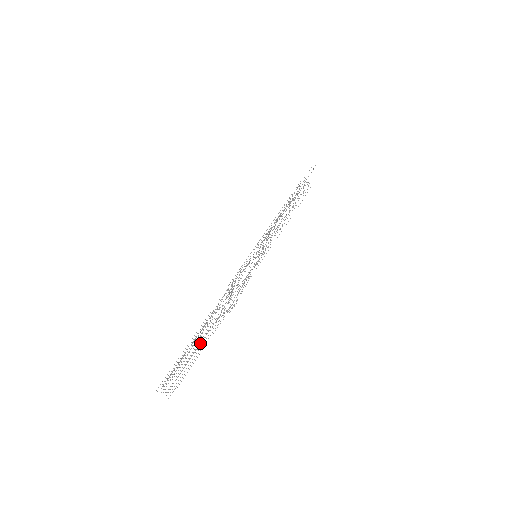
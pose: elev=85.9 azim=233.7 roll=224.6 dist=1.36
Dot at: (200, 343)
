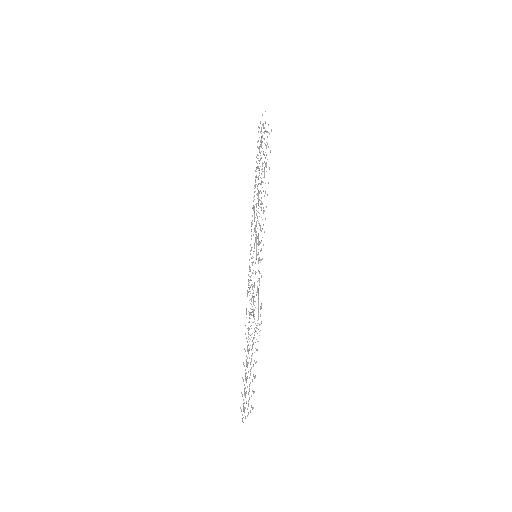
Dot at: occluded
